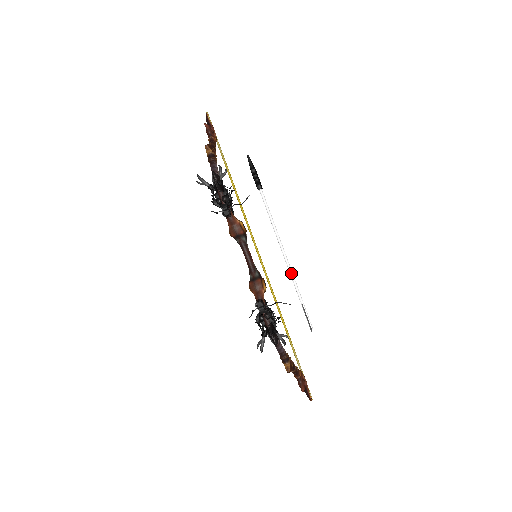
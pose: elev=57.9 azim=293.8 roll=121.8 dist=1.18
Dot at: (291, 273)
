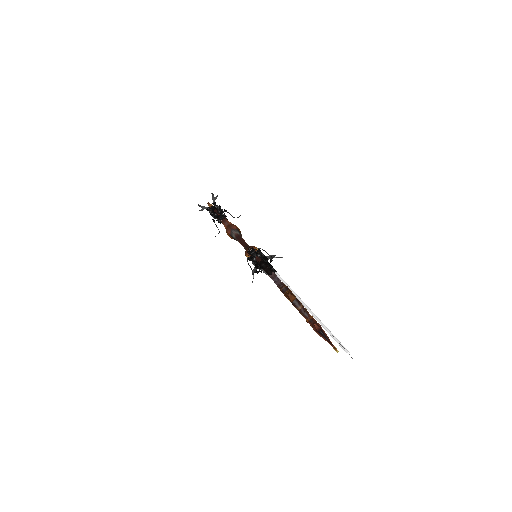
Dot at: (314, 316)
